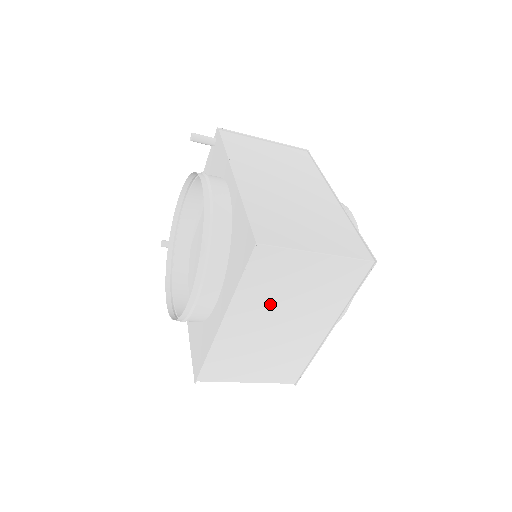
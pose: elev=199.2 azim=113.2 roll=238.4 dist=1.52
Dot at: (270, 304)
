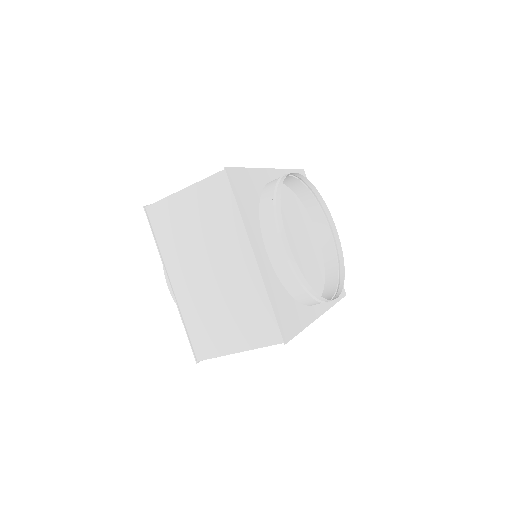
Dot at: (188, 252)
